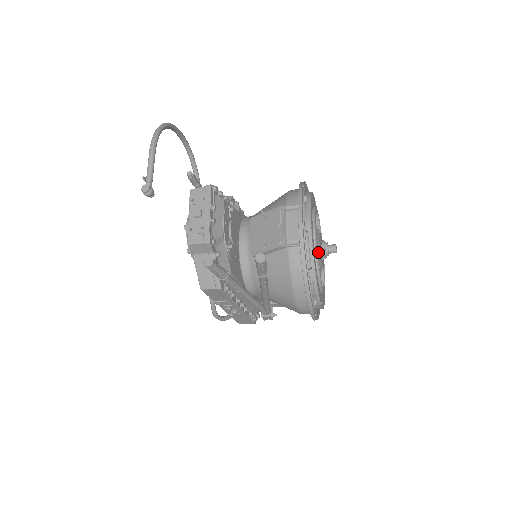
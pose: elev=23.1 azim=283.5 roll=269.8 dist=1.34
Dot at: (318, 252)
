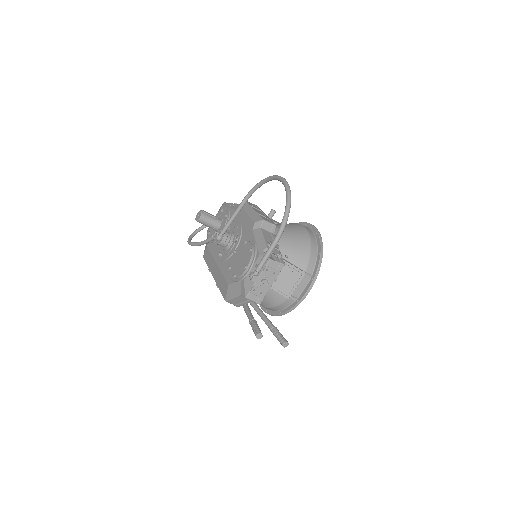
Dot at: occluded
